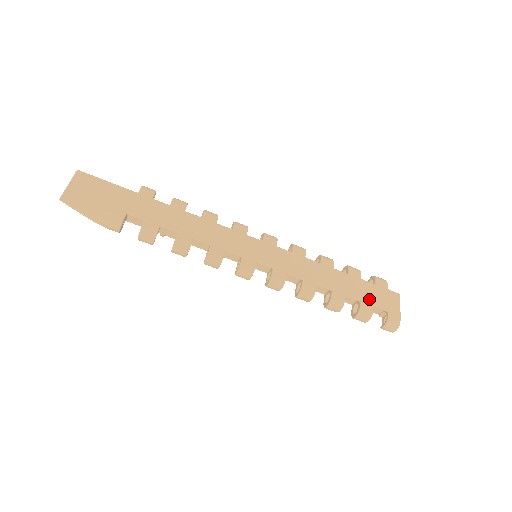
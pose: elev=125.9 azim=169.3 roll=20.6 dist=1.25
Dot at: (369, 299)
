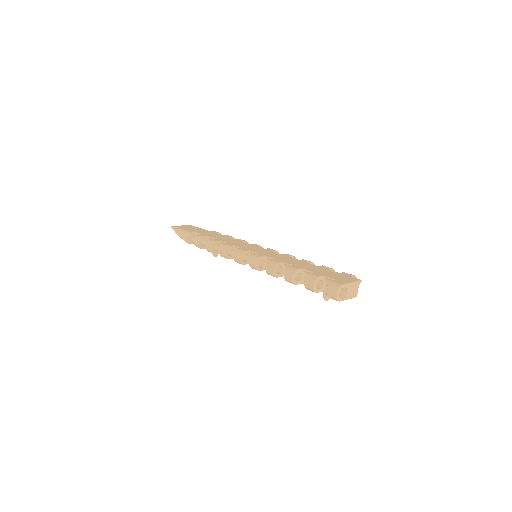
Dot at: (323, 274)
